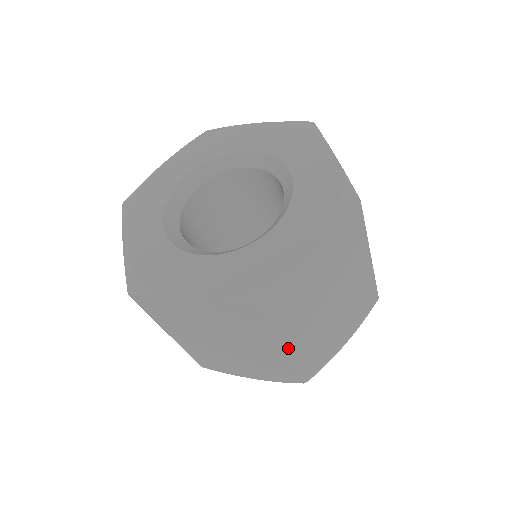
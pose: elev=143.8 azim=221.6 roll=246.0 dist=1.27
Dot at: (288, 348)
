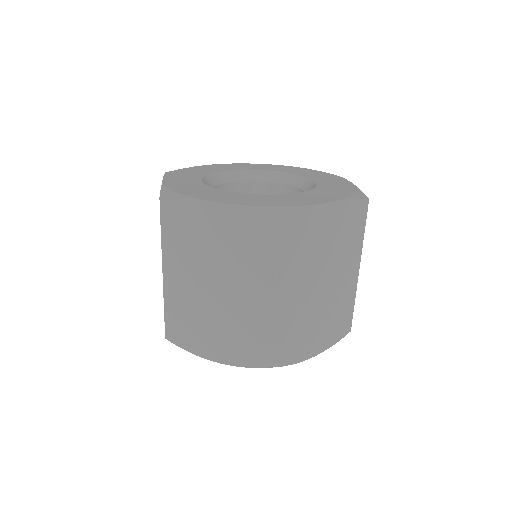
Dot at: (358, 267)
